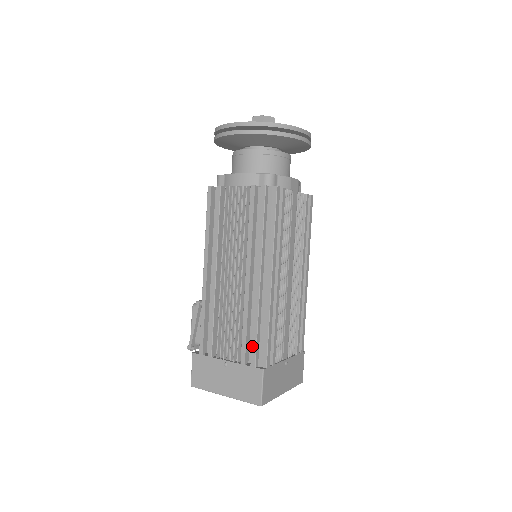
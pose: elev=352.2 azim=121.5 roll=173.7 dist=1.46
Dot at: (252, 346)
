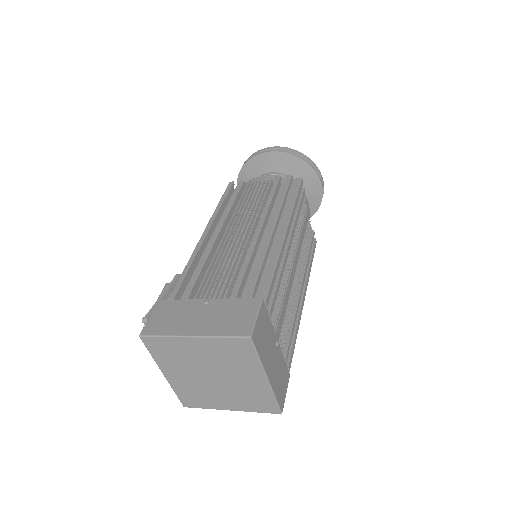
Dot at: (251, 278)
